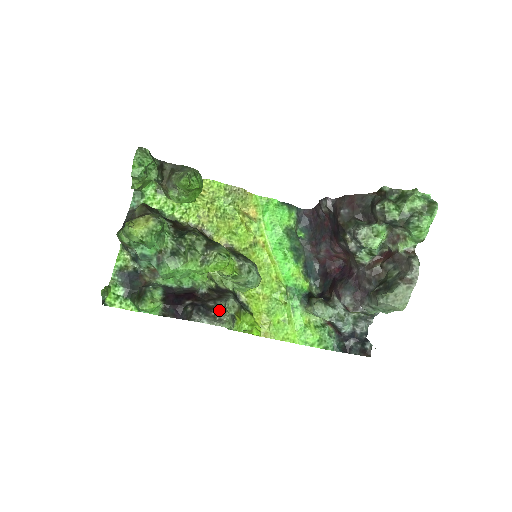
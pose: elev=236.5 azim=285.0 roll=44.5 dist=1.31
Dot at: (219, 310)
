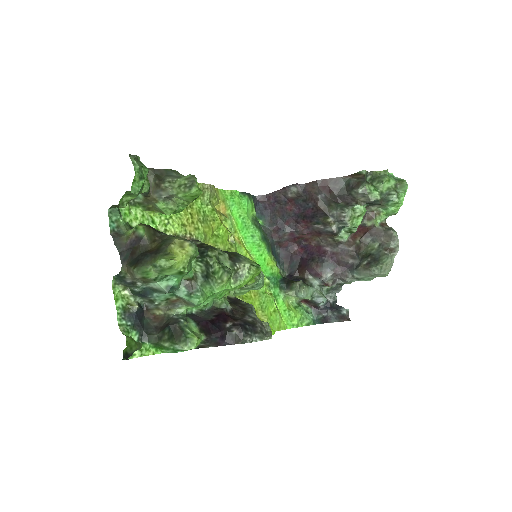
Dot at: (259, 323)
